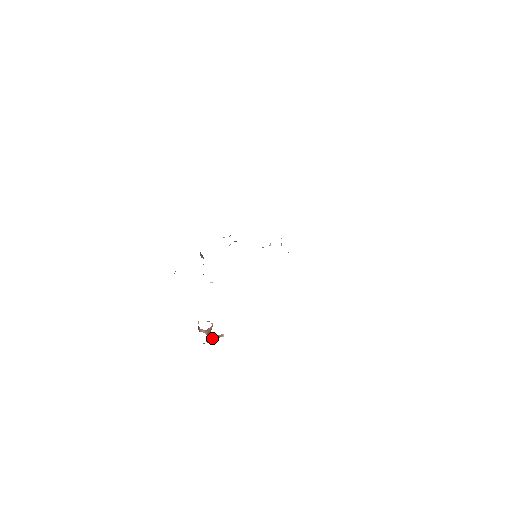
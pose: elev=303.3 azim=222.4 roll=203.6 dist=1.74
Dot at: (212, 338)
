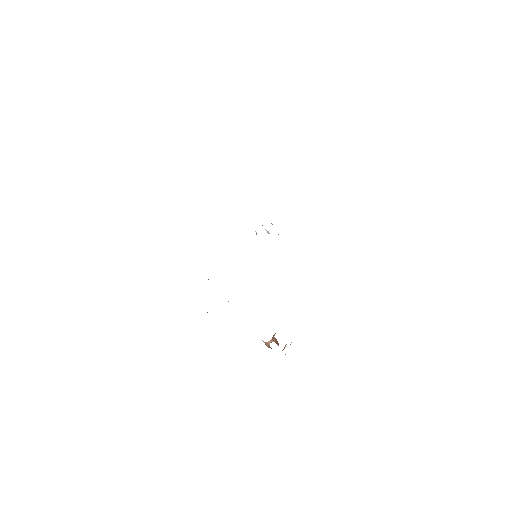
Dot at: occluded
